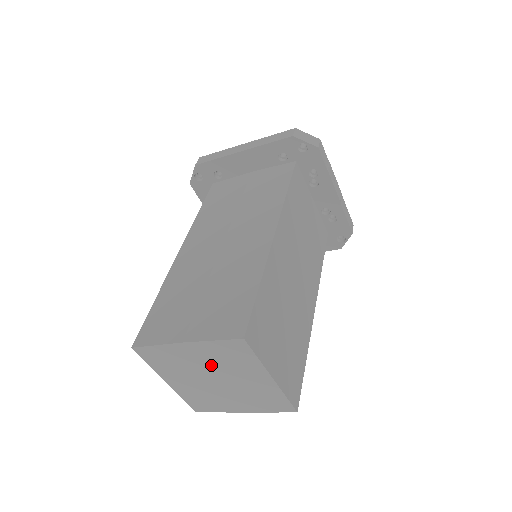
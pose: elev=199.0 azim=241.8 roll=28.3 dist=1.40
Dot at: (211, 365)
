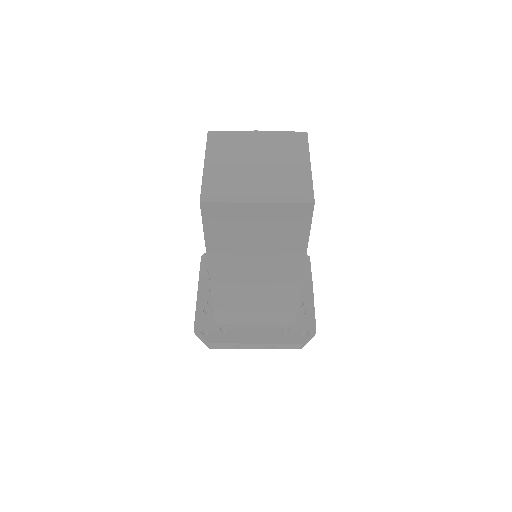
Dot at: (265, 150)
